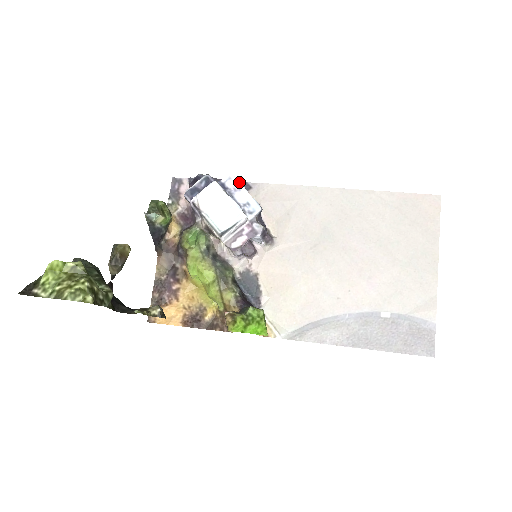
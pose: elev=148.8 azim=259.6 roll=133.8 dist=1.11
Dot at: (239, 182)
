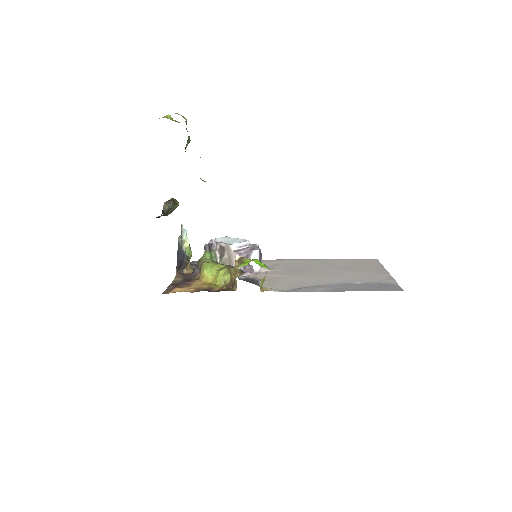
Dot at: occluded
